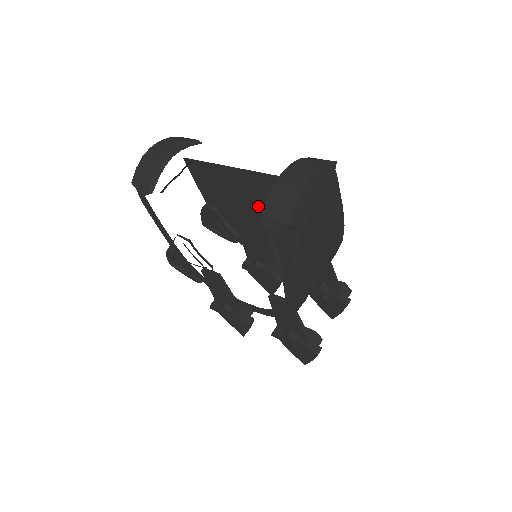
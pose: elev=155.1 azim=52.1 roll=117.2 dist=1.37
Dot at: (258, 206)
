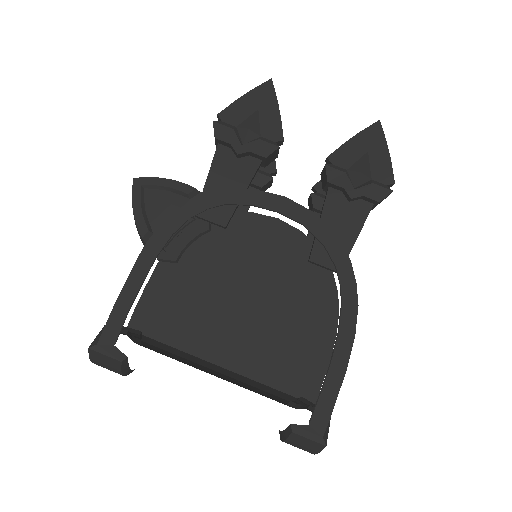
Dot at: occluded
